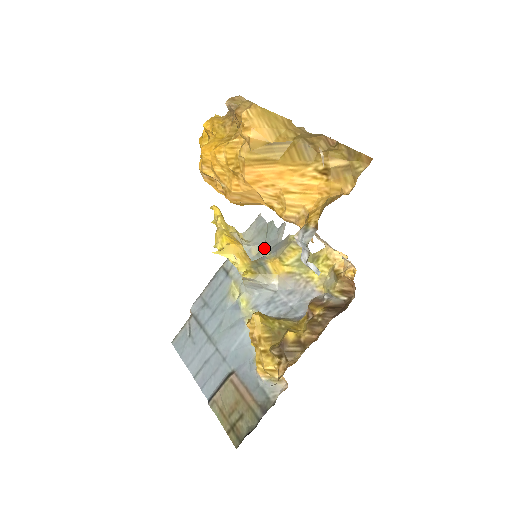
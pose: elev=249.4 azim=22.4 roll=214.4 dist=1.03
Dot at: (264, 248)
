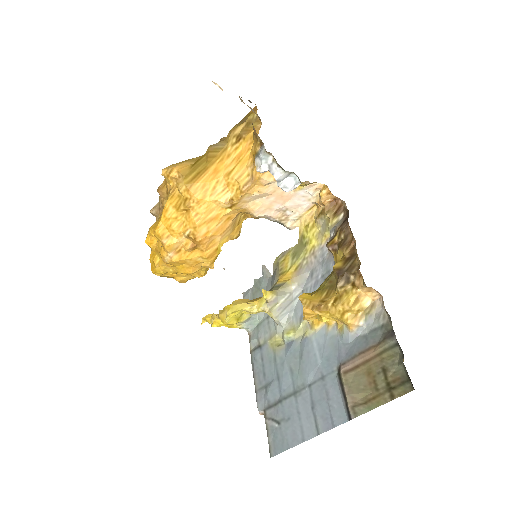
Dot at: occluded
